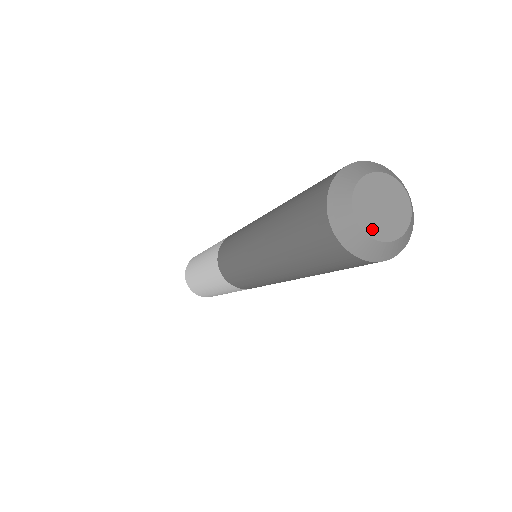
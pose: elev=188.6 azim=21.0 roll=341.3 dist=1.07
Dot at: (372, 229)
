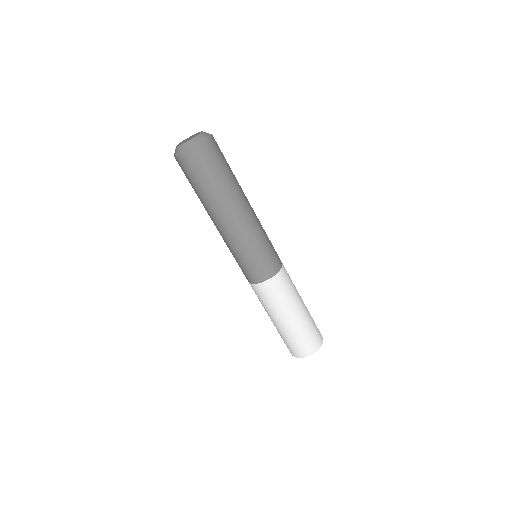
Dot at: (187, 141)
